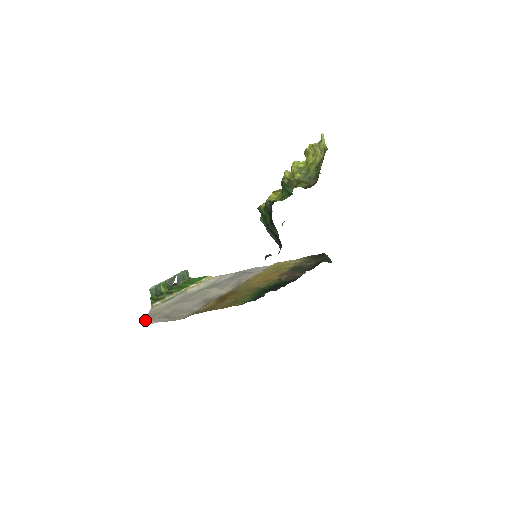
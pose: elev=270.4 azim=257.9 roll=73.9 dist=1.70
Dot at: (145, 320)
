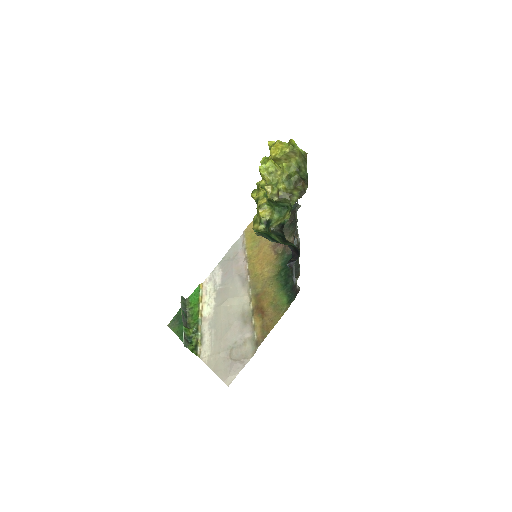
Dot at: (222, 379)
